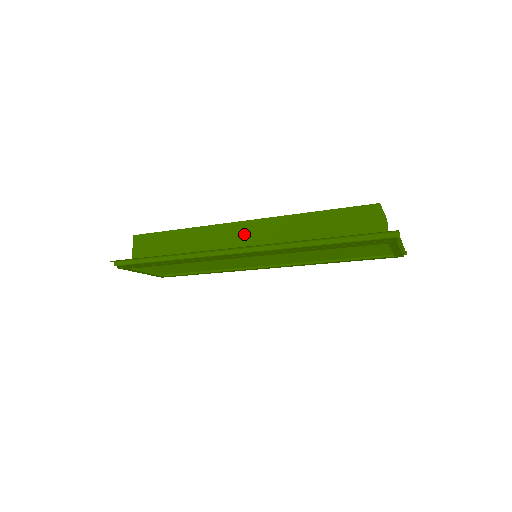
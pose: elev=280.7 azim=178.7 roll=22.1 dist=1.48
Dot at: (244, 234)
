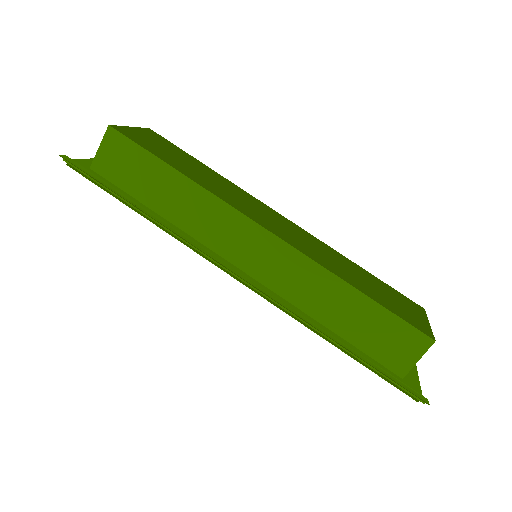
Dot at: (258, 247)
